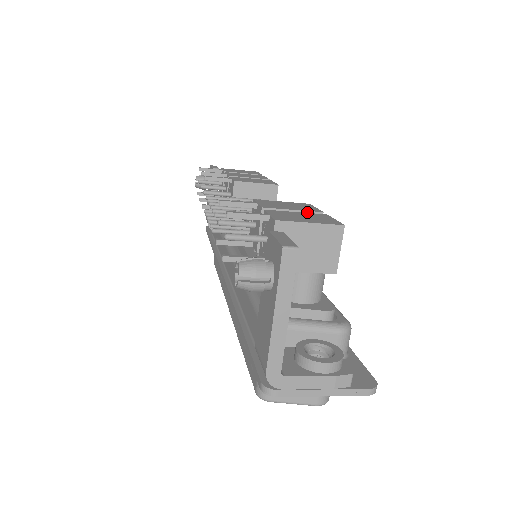
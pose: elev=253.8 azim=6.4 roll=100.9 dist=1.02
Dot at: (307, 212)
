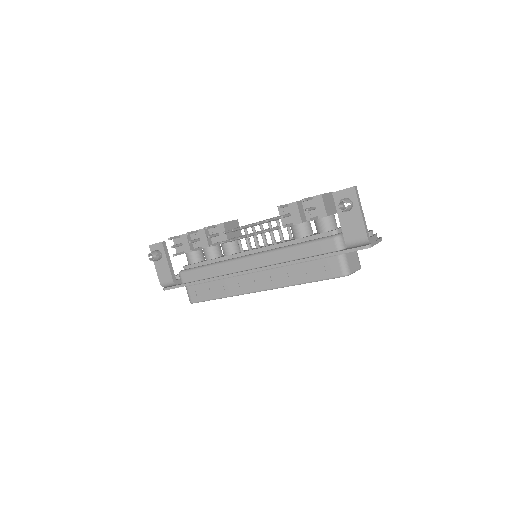
Dot at: occluded
